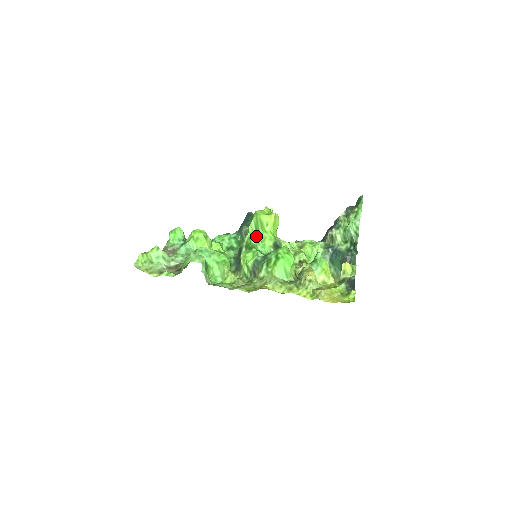
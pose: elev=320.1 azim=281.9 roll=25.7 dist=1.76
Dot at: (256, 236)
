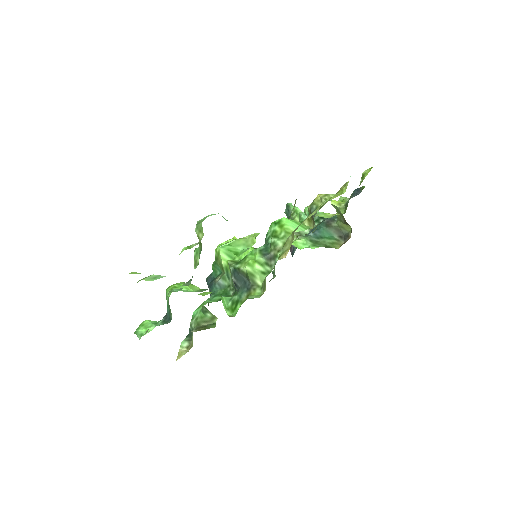
Dot at: (237, 260)
